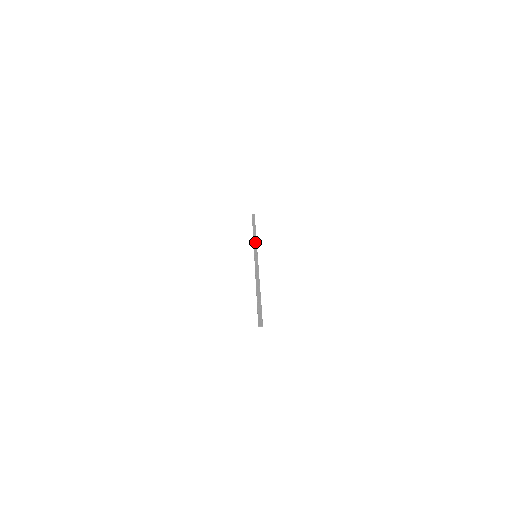
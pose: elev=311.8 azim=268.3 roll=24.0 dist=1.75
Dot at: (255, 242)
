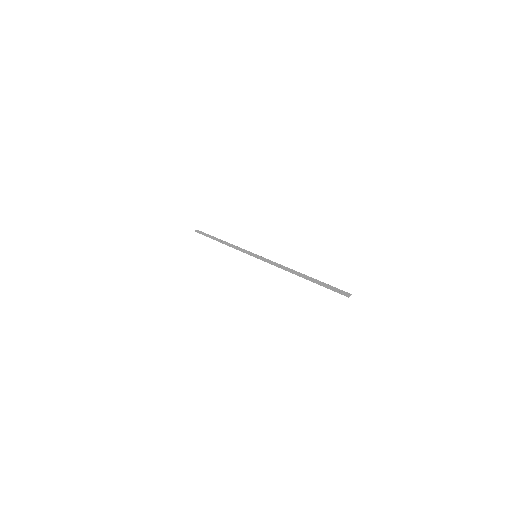
Dot at: (237, 247)
